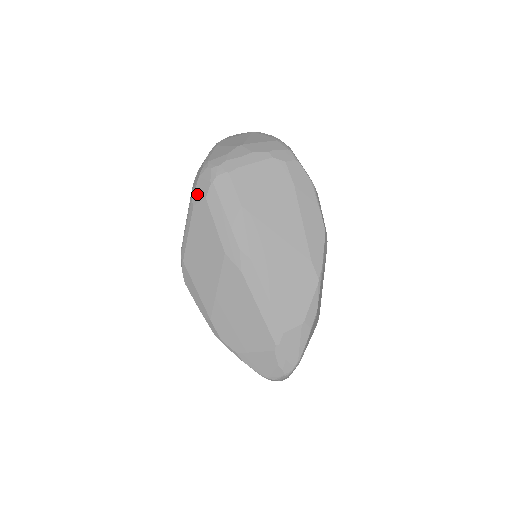
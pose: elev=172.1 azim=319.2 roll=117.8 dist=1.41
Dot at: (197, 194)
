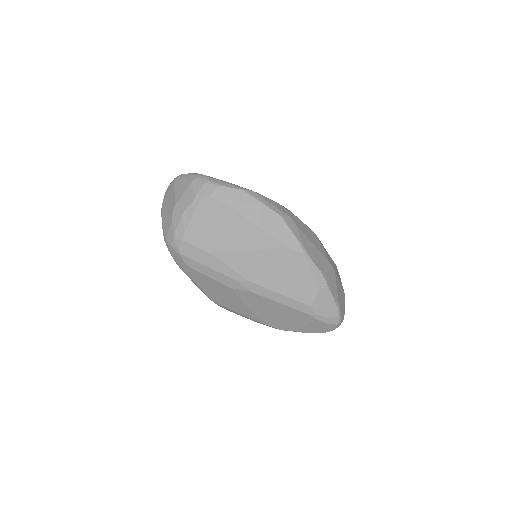
Dot at: (179, 265)
